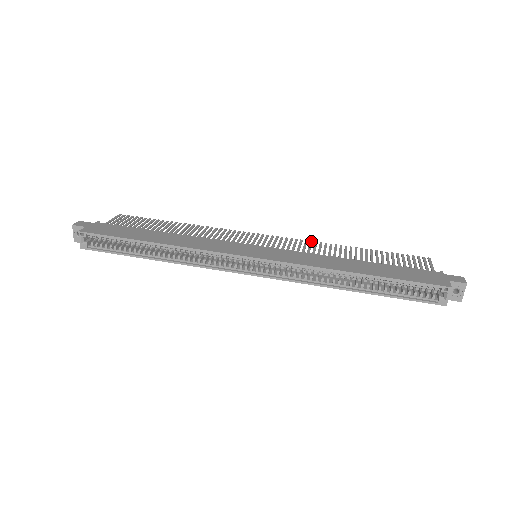
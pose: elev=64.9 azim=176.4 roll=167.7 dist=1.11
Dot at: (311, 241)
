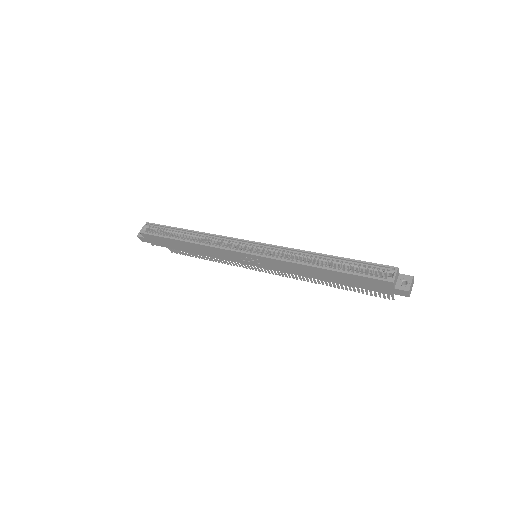
Dot at: (301, 279)
